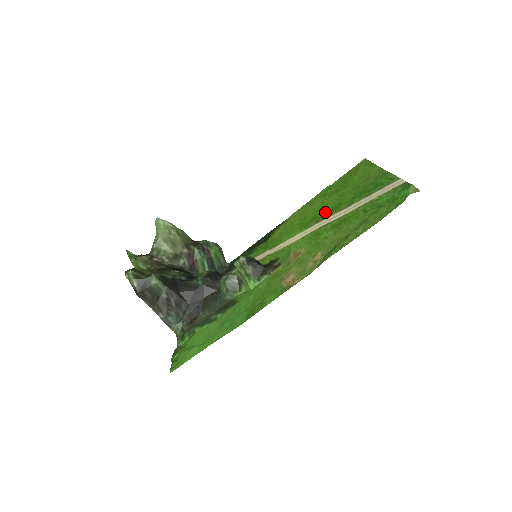
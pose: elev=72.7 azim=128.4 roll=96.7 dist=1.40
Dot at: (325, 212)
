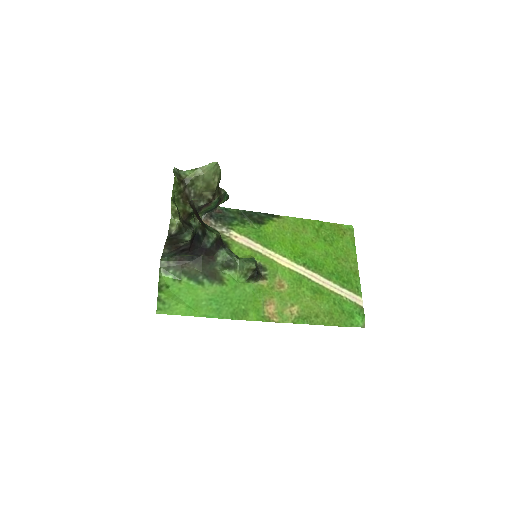
Dot at: (312, 260)
